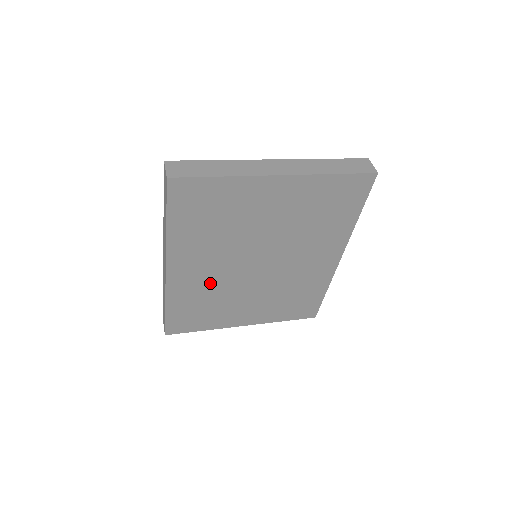
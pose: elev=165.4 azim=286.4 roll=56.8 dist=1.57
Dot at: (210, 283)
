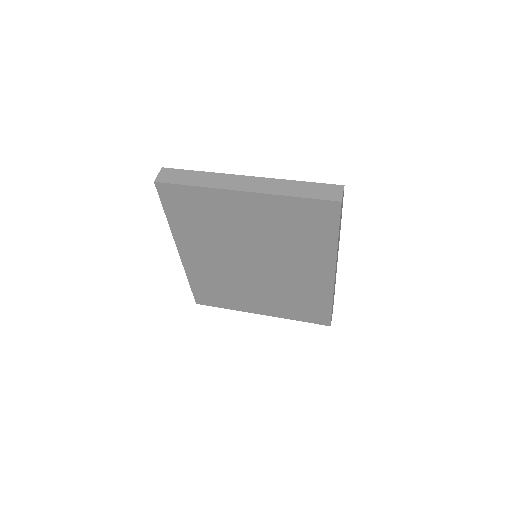
Dot at: (217, 270)
